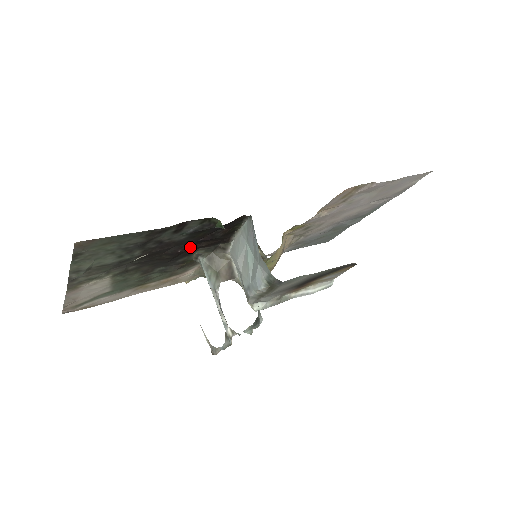
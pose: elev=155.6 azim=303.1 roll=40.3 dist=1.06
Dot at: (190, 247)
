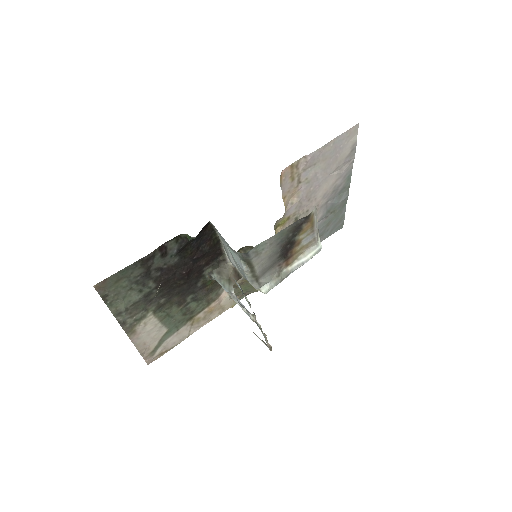
Dot at: (192, 267)
